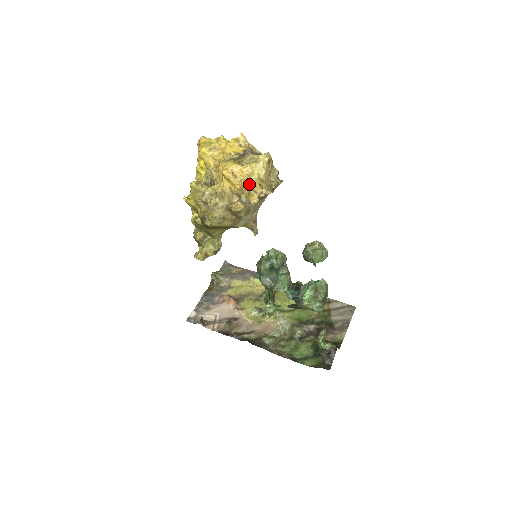
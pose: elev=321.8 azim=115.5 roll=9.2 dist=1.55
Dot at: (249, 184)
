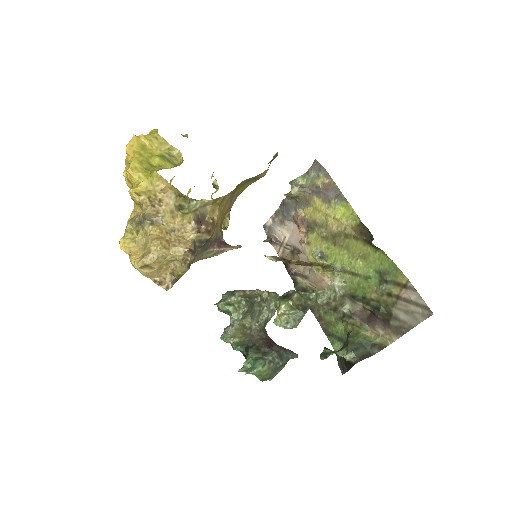
Dot at: occluded
